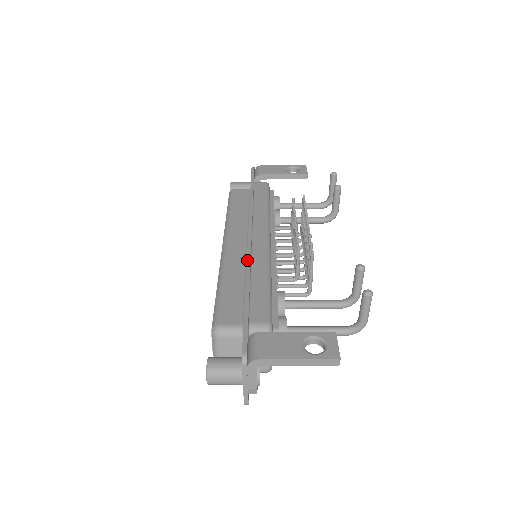
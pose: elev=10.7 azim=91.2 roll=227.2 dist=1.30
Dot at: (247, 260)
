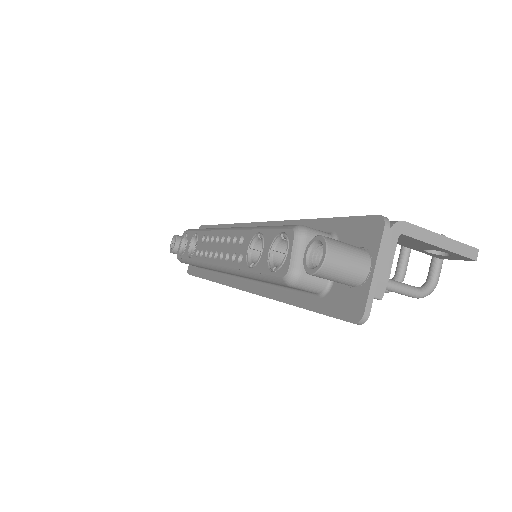
Dot at: occluded
